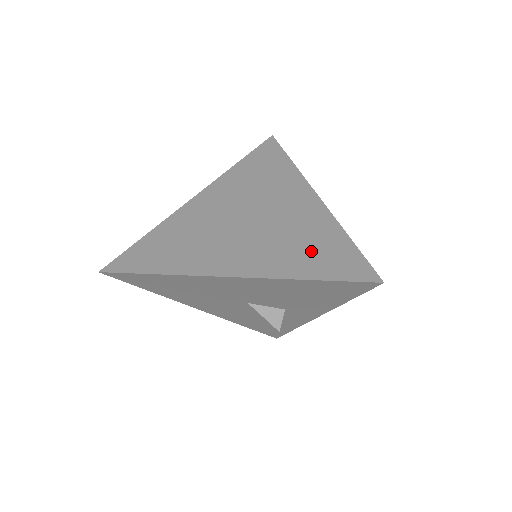
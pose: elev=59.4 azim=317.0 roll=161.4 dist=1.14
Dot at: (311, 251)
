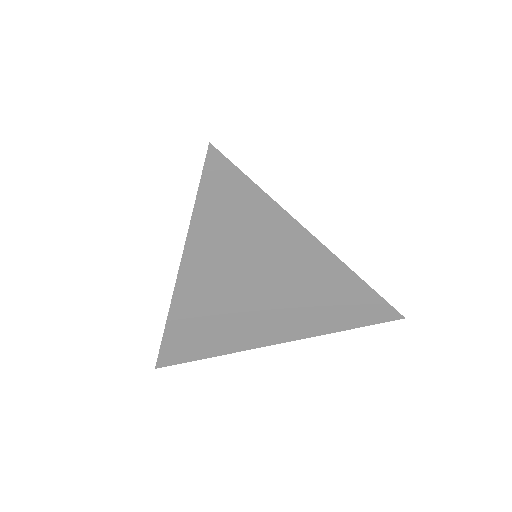
Dot at: (339, 309)
